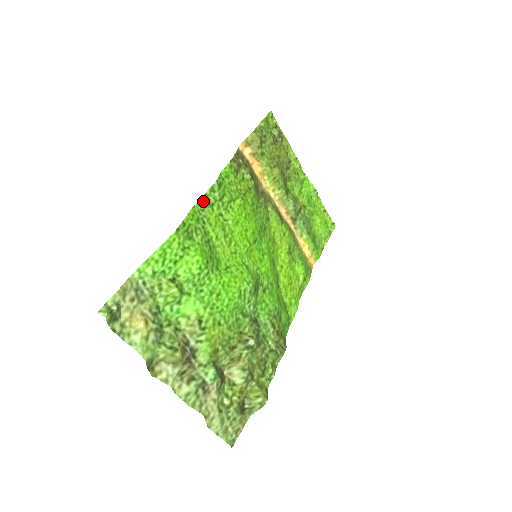
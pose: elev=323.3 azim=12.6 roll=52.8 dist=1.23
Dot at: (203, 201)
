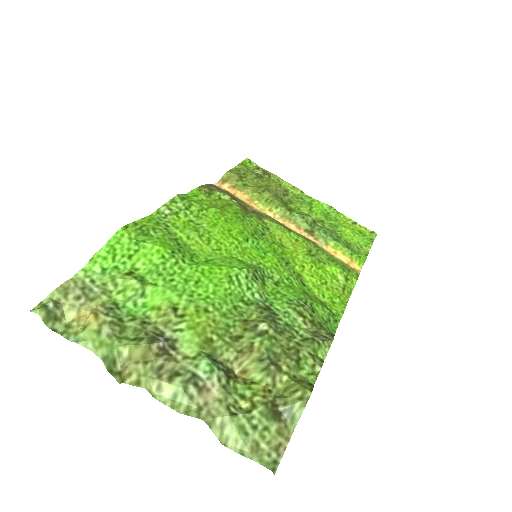
Dot at: (163, 211)
